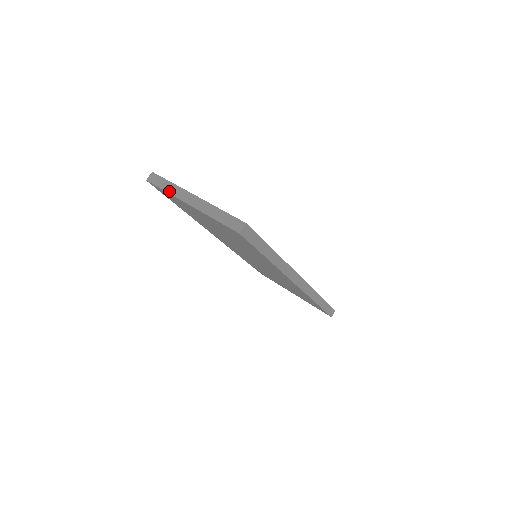
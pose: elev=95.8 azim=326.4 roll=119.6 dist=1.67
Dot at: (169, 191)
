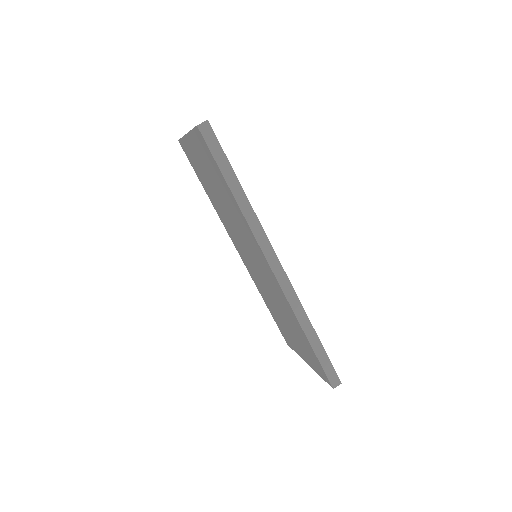
Dot at: occluded
